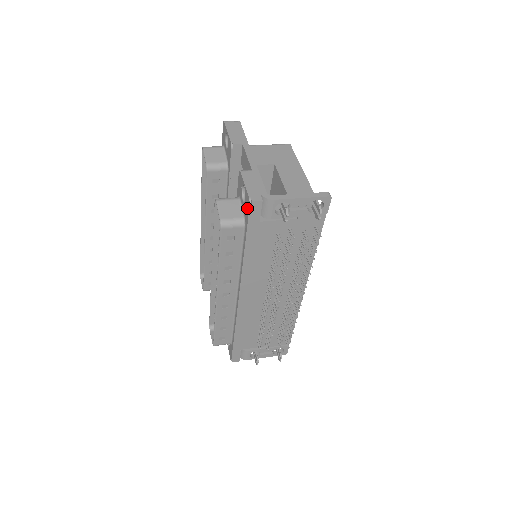
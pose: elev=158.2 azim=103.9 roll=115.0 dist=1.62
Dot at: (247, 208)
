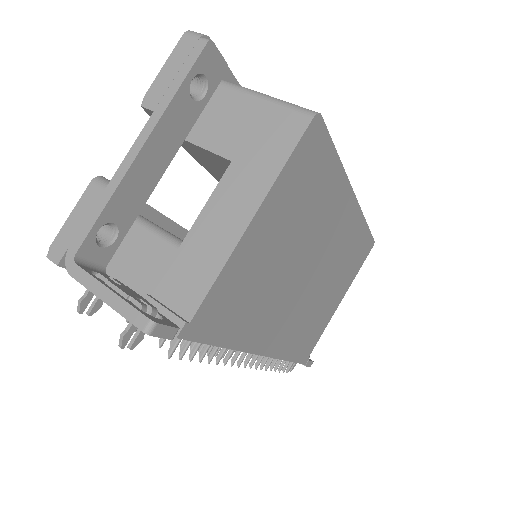
Dot at: occluded
